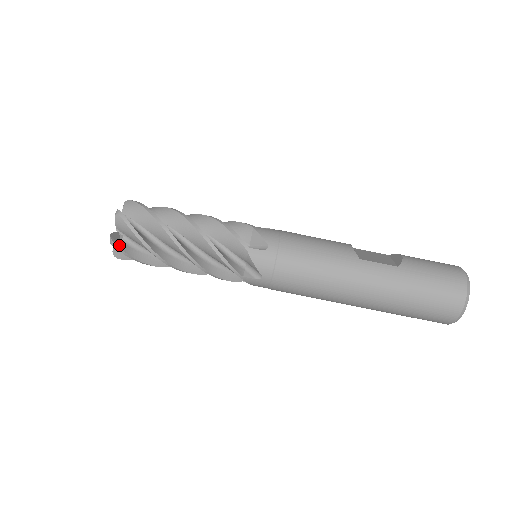
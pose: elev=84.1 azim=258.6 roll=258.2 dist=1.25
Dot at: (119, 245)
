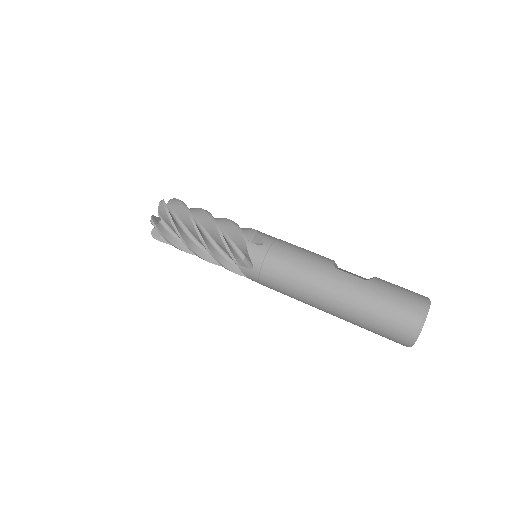
Dot at: (156, 224)
